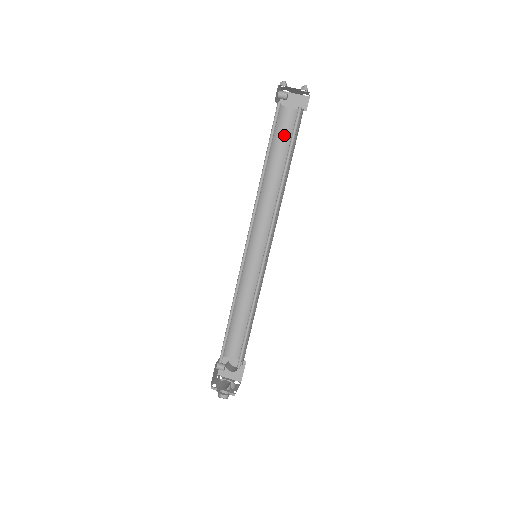
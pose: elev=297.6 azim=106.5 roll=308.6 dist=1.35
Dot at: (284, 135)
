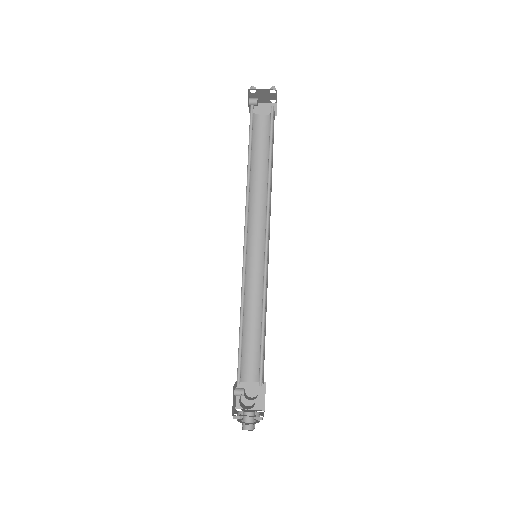
Dot at: (260, 139)
